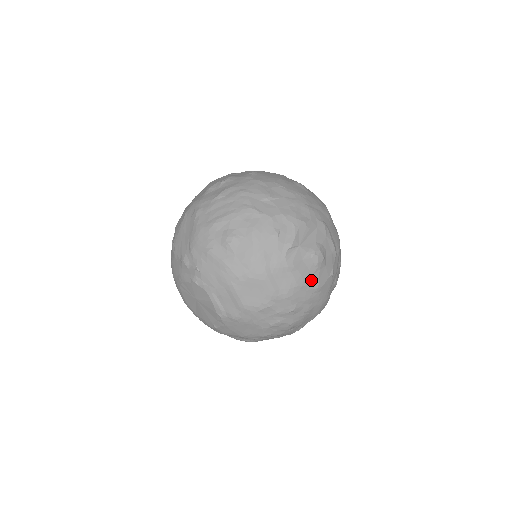
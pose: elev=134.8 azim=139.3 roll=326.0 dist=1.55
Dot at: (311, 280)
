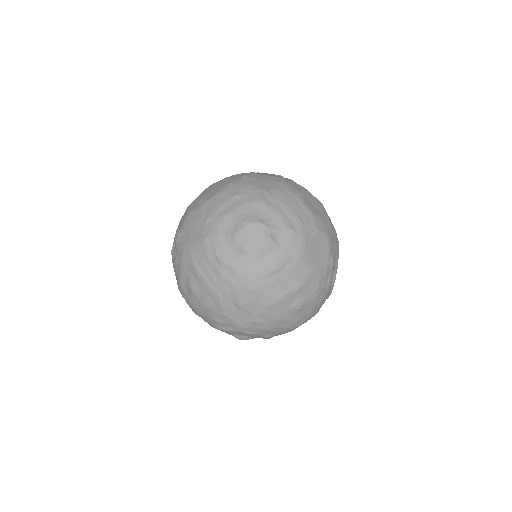
Dot at: occluded
